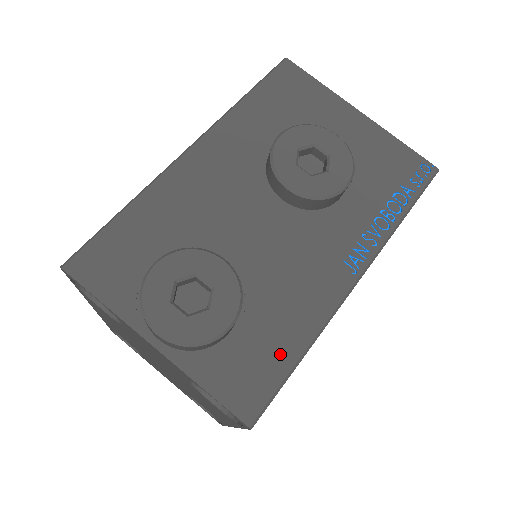
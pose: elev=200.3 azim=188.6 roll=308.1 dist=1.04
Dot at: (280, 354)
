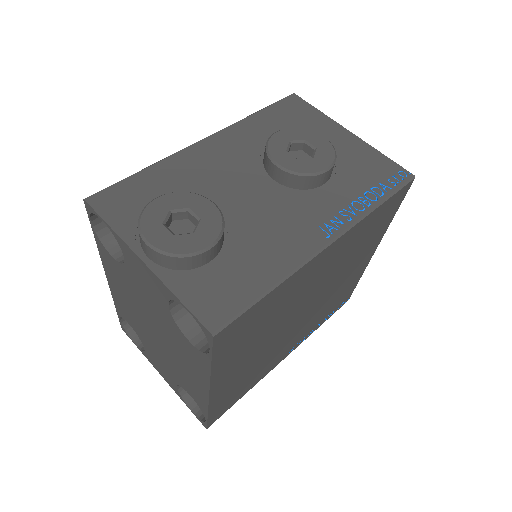
Dot at: (250, 284)
